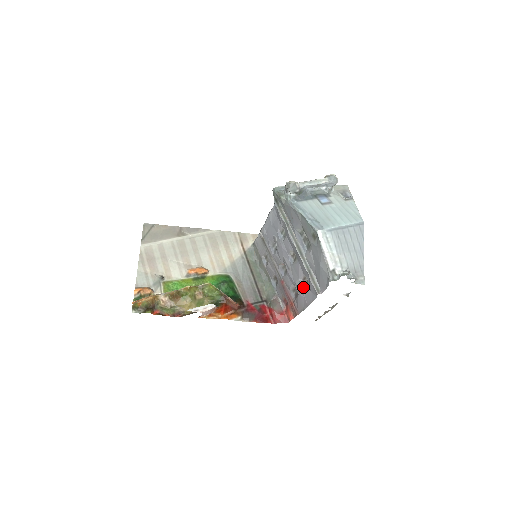
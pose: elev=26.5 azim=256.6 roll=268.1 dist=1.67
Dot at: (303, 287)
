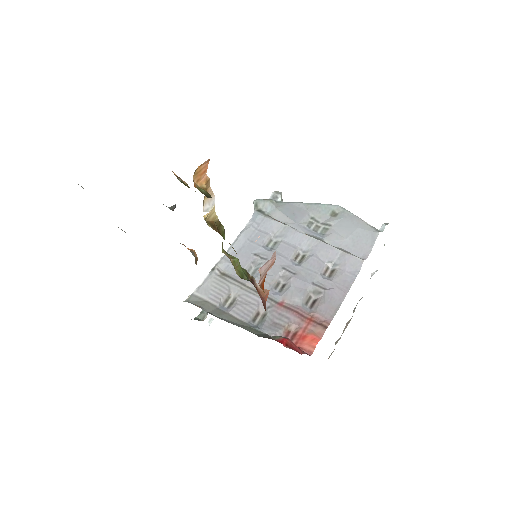
Dot at: (329, 279)
